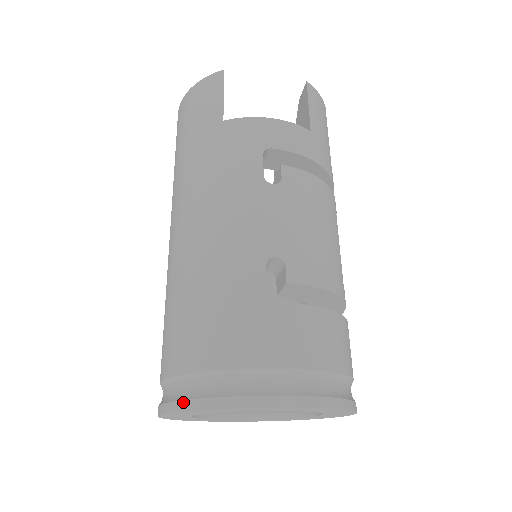
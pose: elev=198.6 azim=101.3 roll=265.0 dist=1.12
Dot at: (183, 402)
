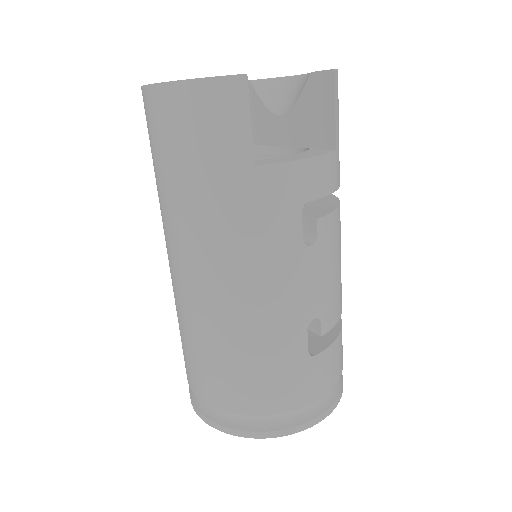
Dot at: (243, 432)
